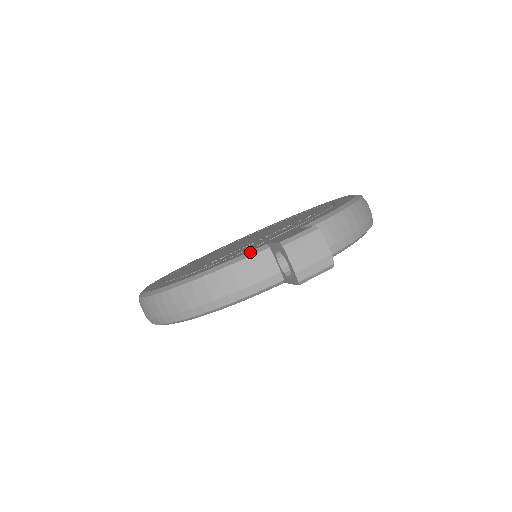
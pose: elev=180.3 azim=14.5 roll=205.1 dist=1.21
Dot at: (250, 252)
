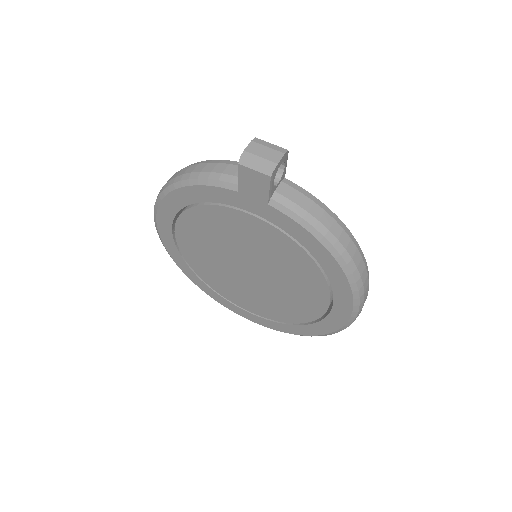
Dot at: occluded
